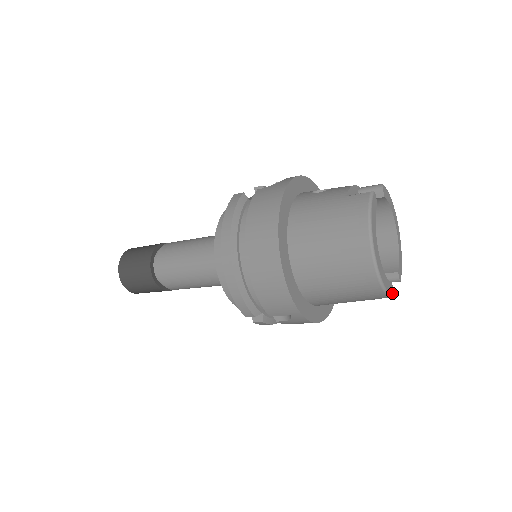
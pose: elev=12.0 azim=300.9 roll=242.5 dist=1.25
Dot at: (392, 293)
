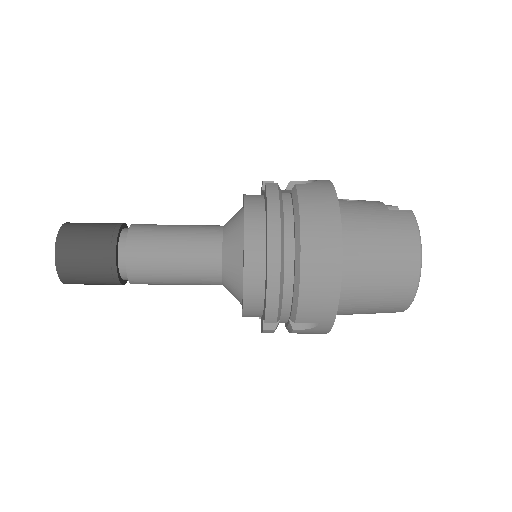
Dot at: occluded
